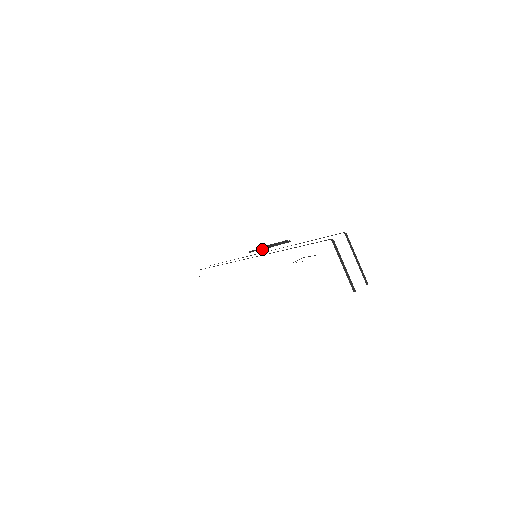
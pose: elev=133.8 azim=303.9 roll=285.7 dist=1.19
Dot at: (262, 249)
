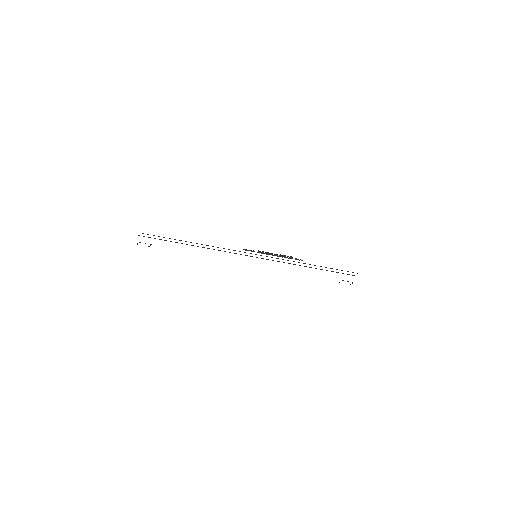
Dot at: occluded
